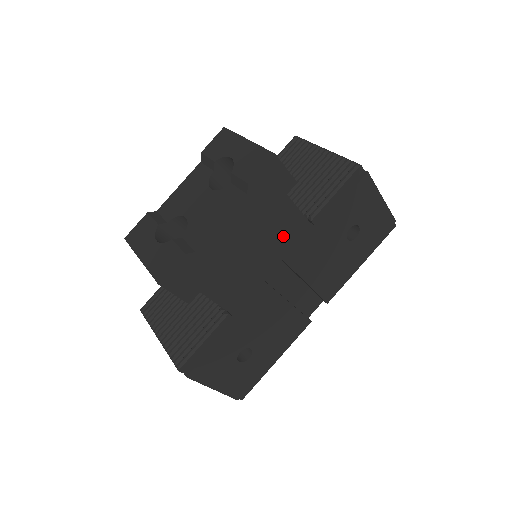
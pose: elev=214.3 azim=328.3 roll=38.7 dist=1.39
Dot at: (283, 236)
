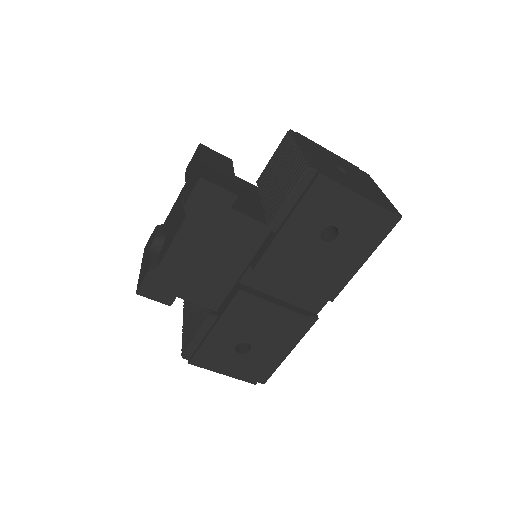
Dot at: (247, 244)
